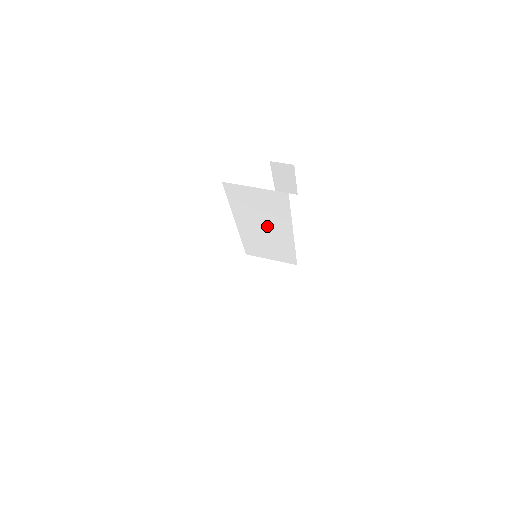
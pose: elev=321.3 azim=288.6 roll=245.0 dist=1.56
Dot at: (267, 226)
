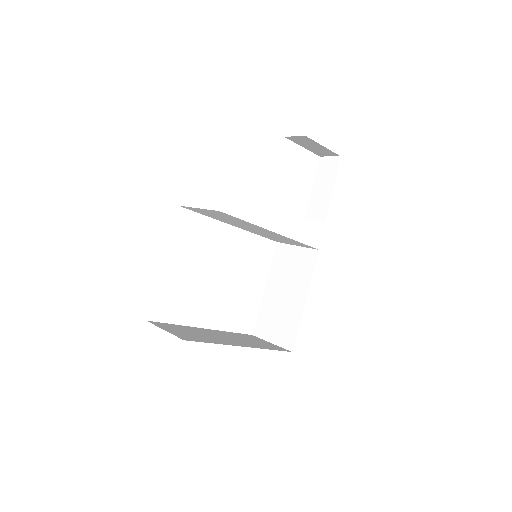
Dot at: (252, 228)
